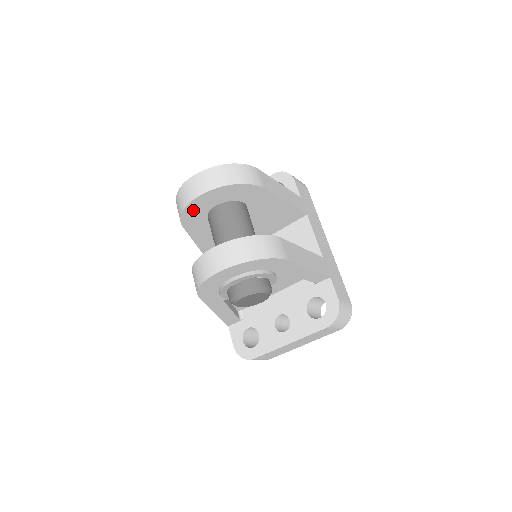
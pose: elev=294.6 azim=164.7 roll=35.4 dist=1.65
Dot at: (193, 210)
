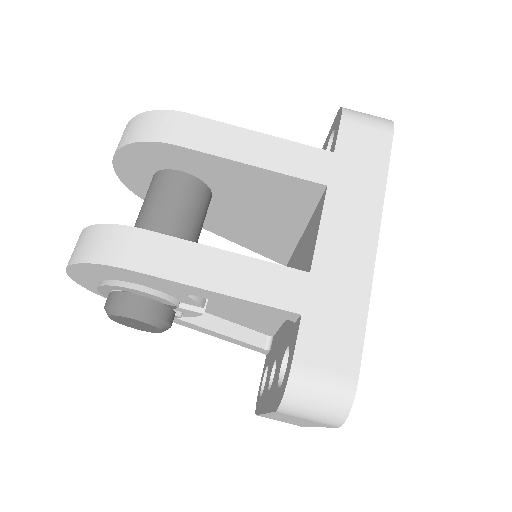
Dot at: (137, 185)
